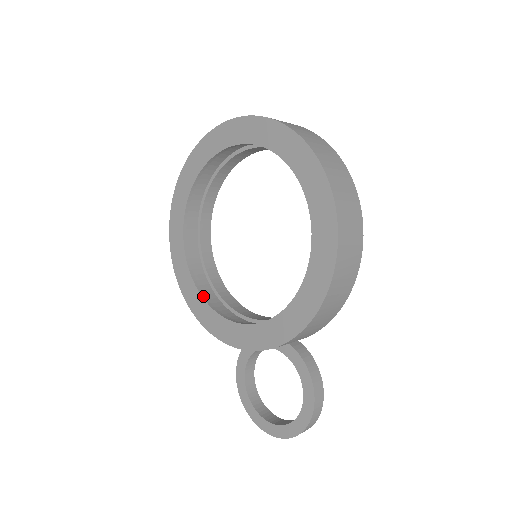
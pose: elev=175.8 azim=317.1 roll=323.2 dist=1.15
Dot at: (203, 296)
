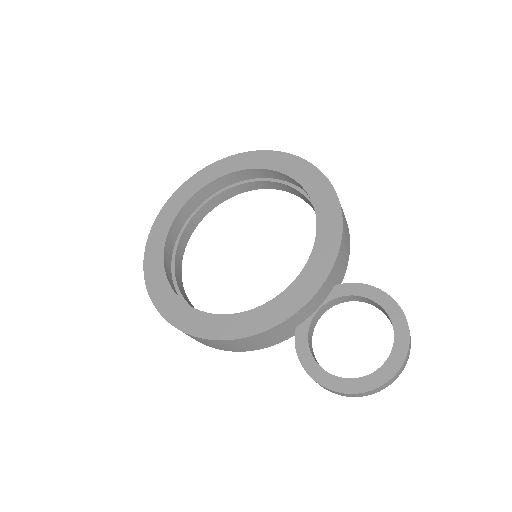
Dot at: (227, 315)
